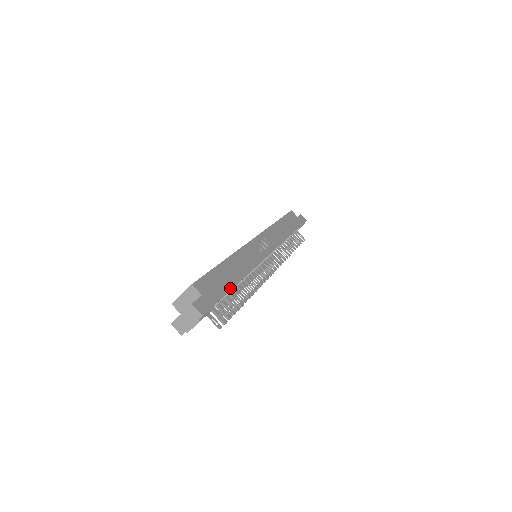
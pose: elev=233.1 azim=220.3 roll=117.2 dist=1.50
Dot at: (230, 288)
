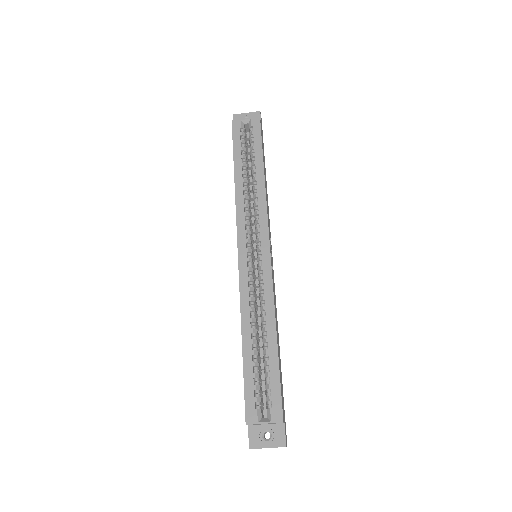
Dot at: occluded
